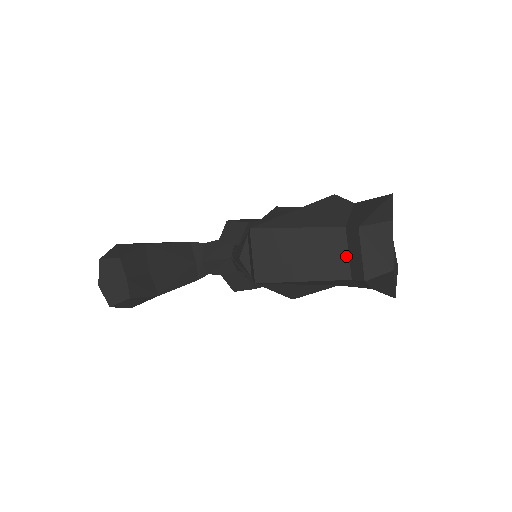
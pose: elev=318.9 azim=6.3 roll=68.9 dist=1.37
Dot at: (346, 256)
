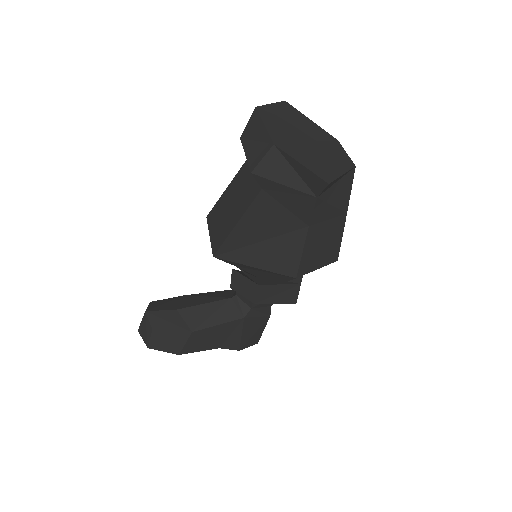
Dot at: occluded
